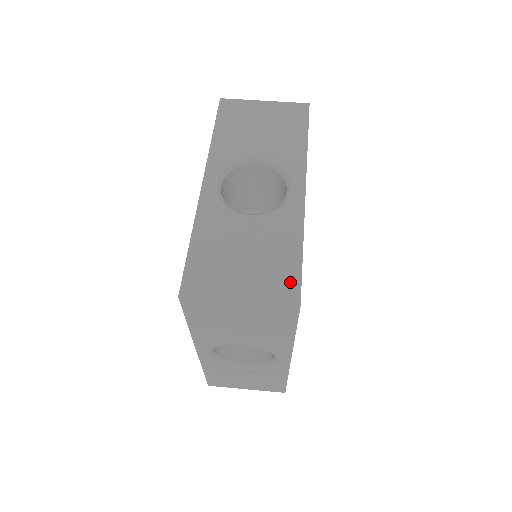
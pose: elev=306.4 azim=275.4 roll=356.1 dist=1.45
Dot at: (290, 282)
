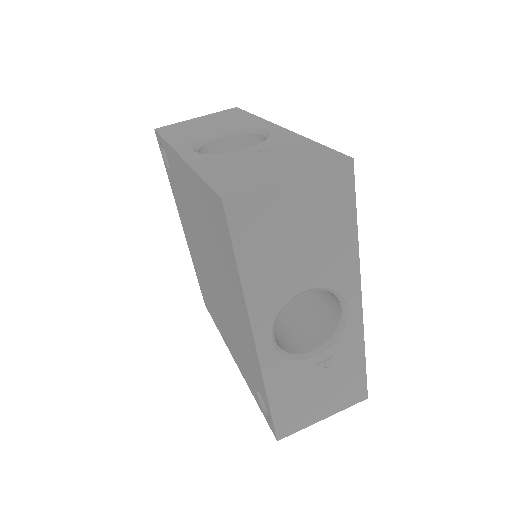
Dot at: (326, 154)
